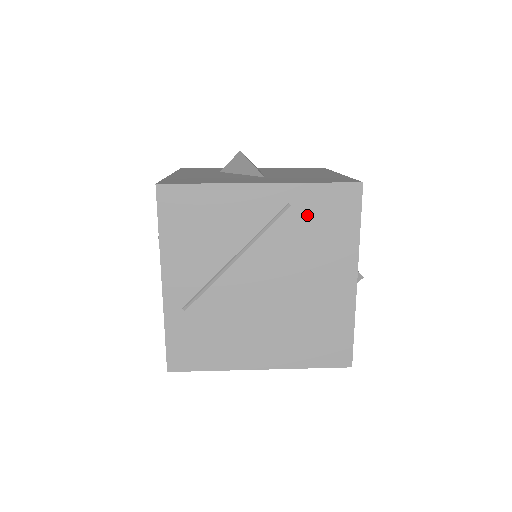
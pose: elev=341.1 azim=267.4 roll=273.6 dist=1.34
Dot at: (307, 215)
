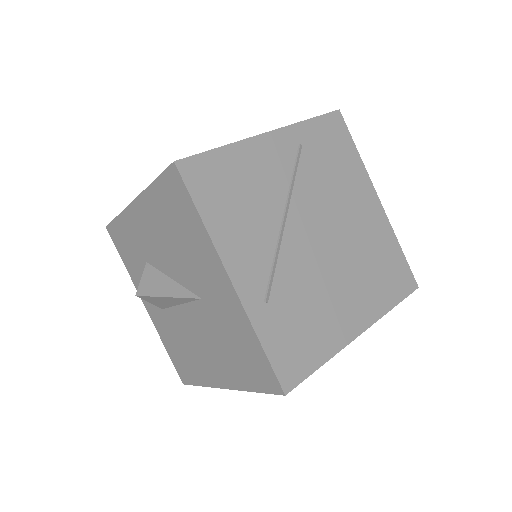
Dot at: (317, 151)
